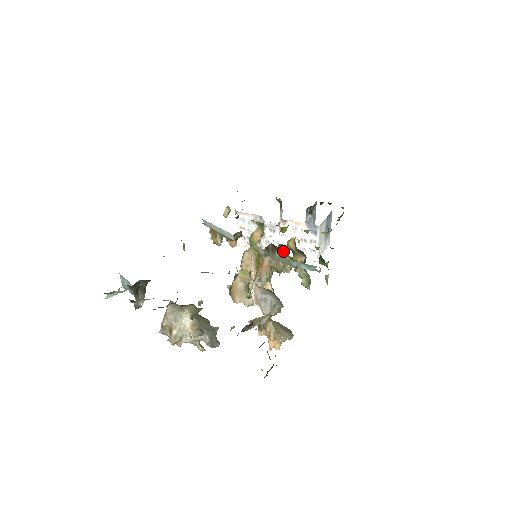
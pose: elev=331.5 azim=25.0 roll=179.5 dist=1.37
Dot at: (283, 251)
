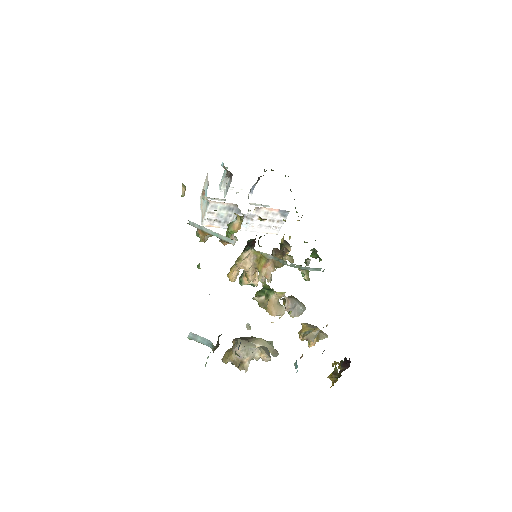
Dot at: (284, 252)
